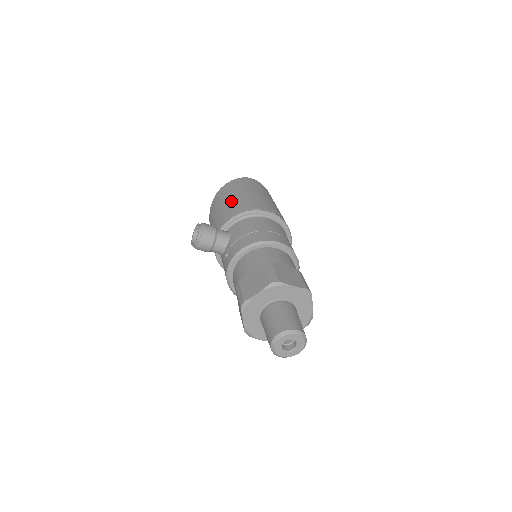
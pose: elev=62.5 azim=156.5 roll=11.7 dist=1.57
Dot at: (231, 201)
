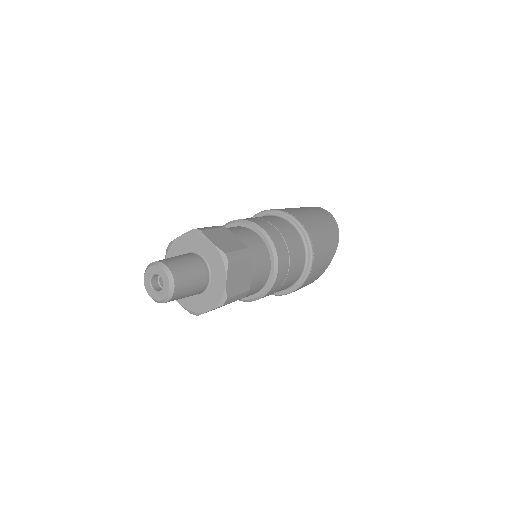
Dot at: occluded
